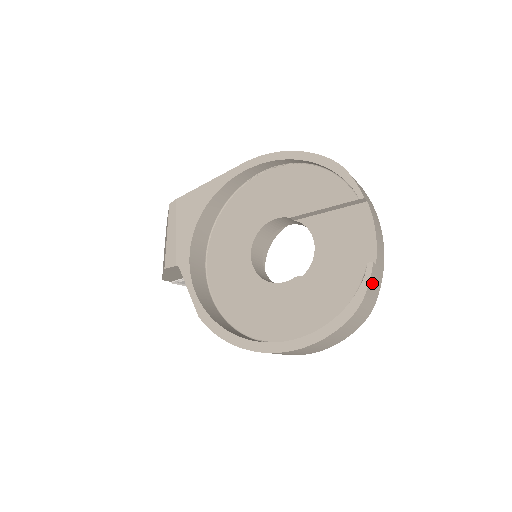
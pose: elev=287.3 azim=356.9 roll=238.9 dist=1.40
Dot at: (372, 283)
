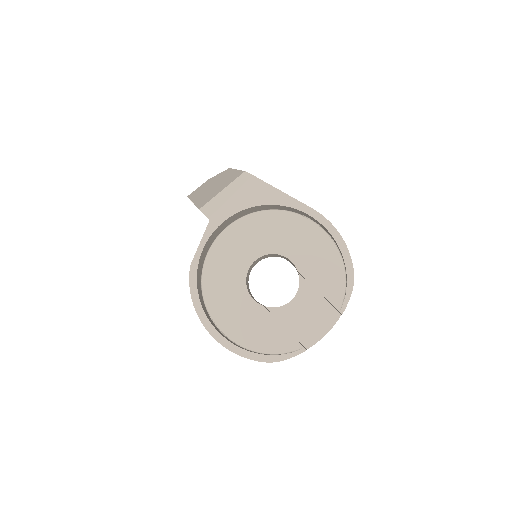
Dot at: occluded
